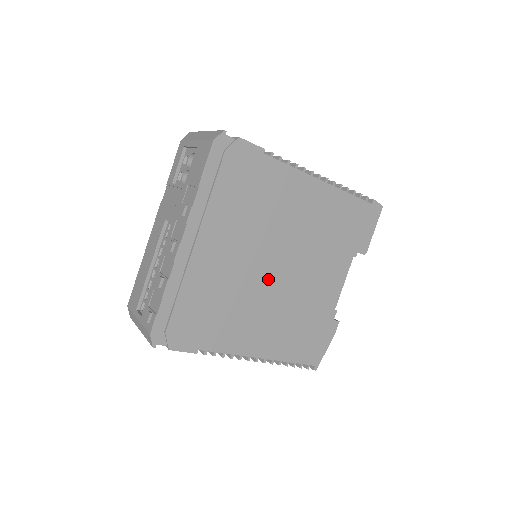
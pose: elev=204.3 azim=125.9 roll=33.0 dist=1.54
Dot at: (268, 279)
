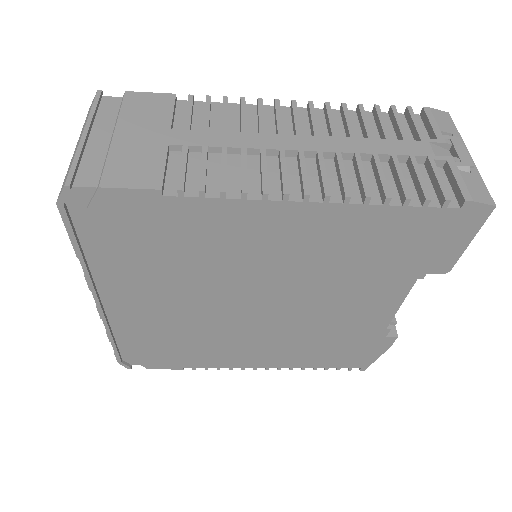
Dot at: (251, 317)
